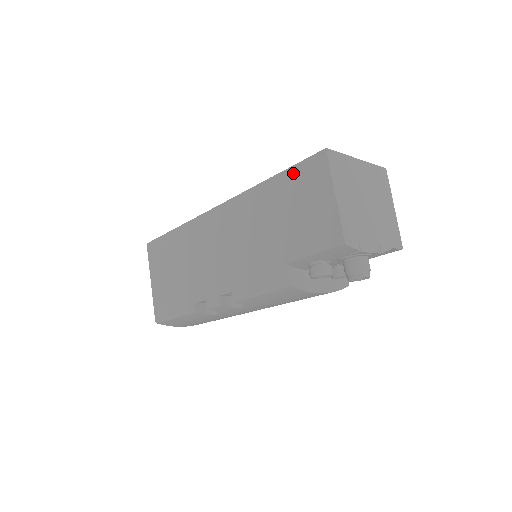
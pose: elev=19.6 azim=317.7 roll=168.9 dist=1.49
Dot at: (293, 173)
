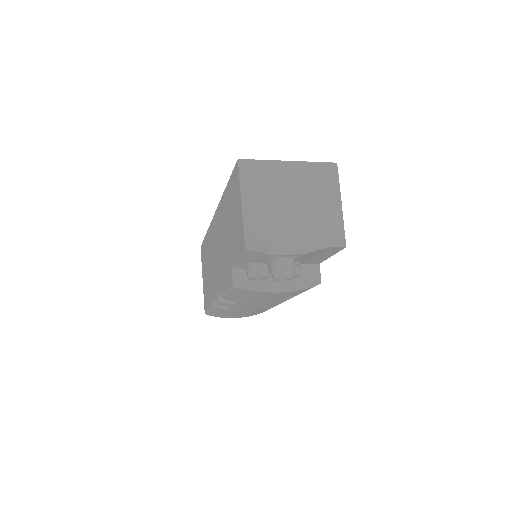
Dot at: (230, 183)
